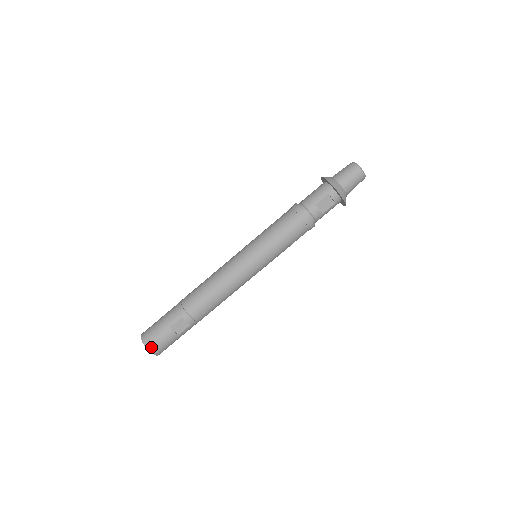
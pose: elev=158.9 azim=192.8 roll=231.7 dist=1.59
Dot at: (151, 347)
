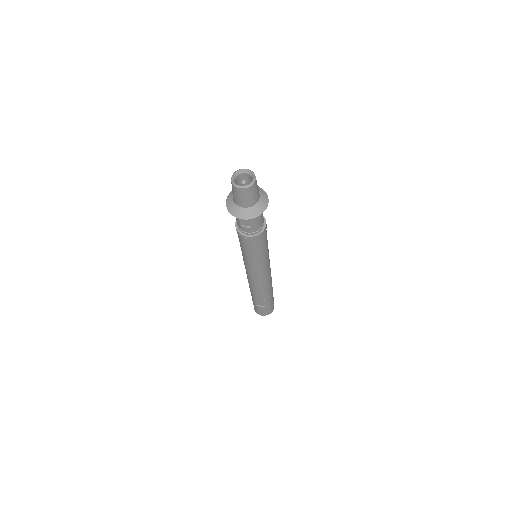
Dot at: (259, 314)
